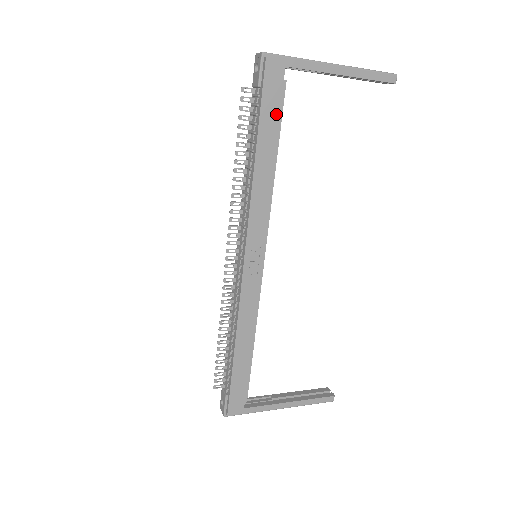
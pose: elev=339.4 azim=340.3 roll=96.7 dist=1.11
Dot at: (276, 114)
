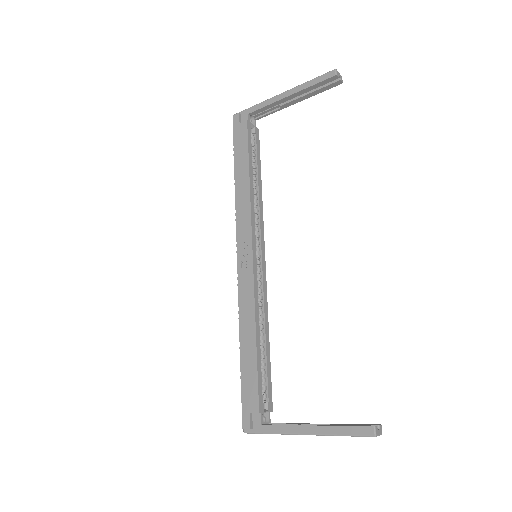
Dot at: (244, 143)
